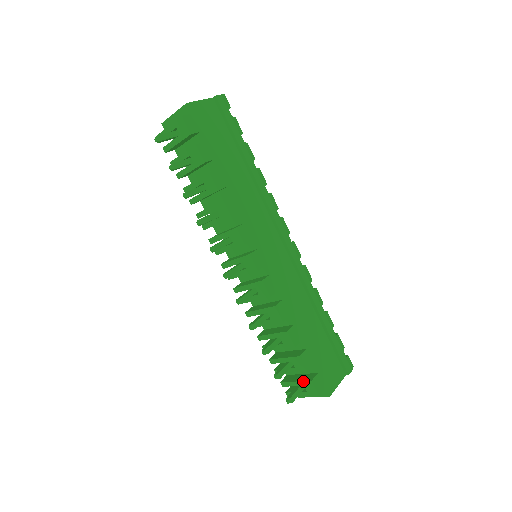
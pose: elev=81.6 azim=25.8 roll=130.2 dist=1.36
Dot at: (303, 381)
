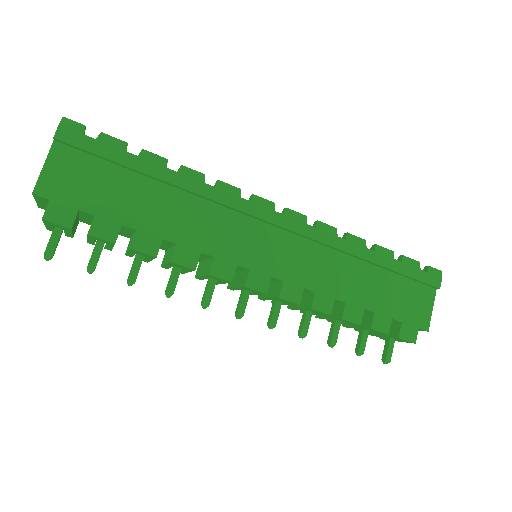
Dot at: (390, 337)
